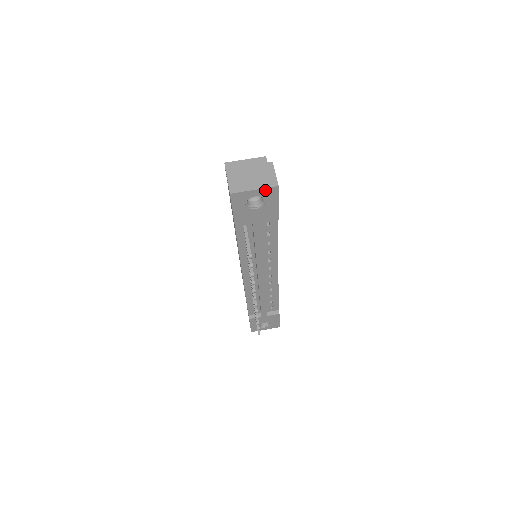
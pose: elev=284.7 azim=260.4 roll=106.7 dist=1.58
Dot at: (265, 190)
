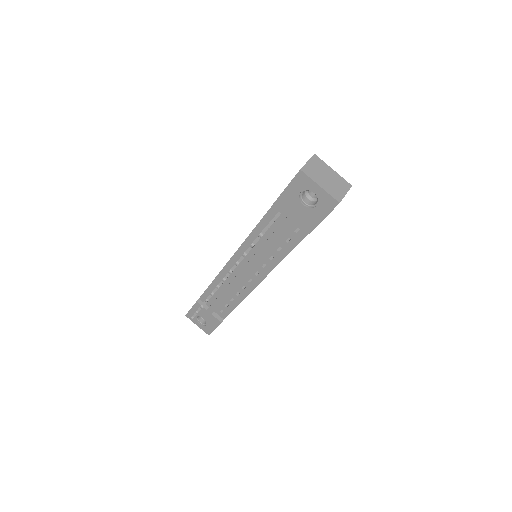
Dot at: (327, 195)
